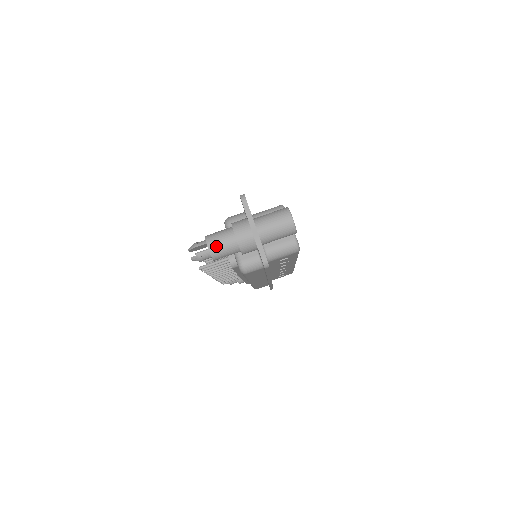
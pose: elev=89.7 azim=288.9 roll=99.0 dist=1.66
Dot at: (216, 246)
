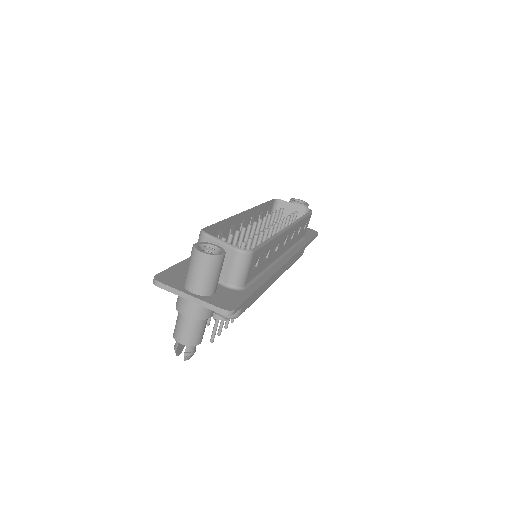
Dot at: (185, 337)
